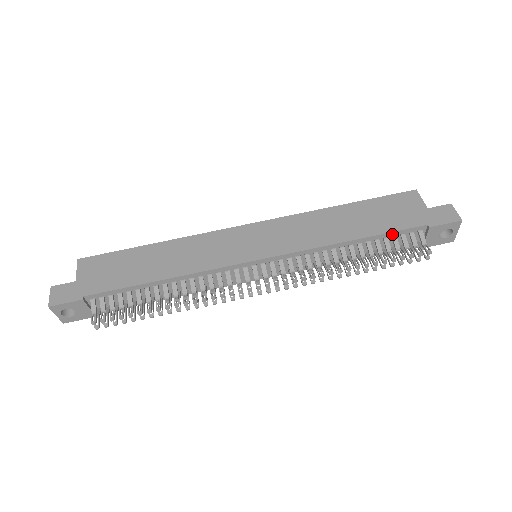
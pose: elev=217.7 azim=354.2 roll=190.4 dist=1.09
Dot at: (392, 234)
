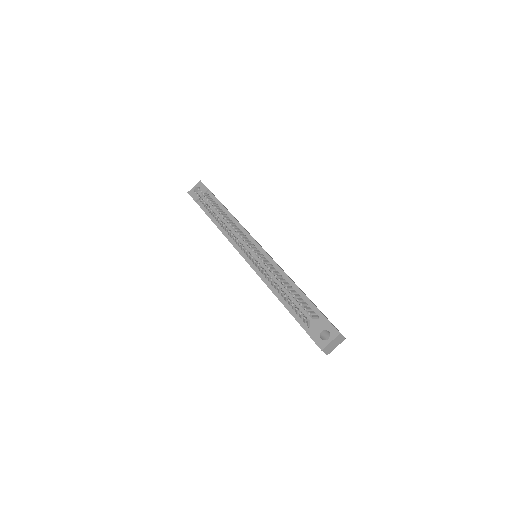
Dot at: (308, 301)
